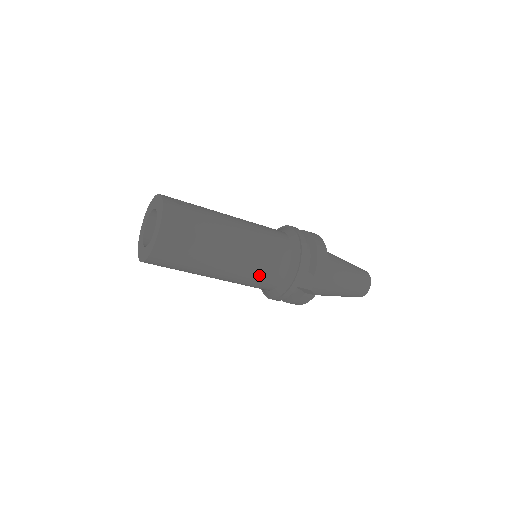
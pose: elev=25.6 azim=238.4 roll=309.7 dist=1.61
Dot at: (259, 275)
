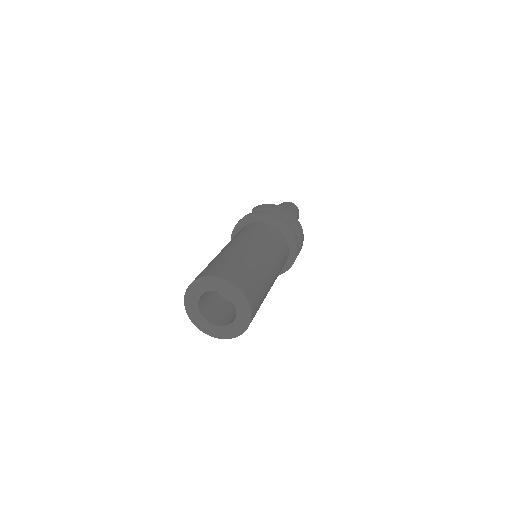
Dot at: occluded
